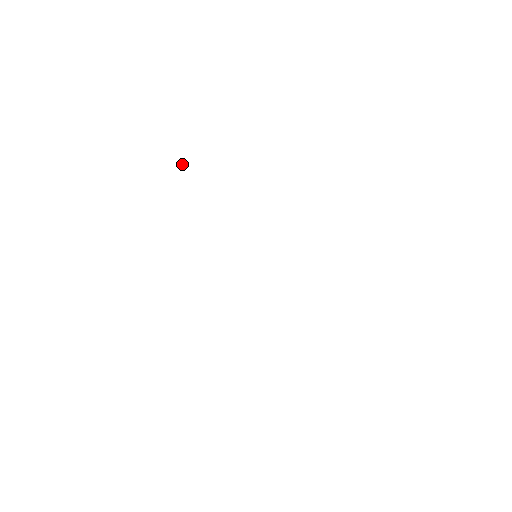
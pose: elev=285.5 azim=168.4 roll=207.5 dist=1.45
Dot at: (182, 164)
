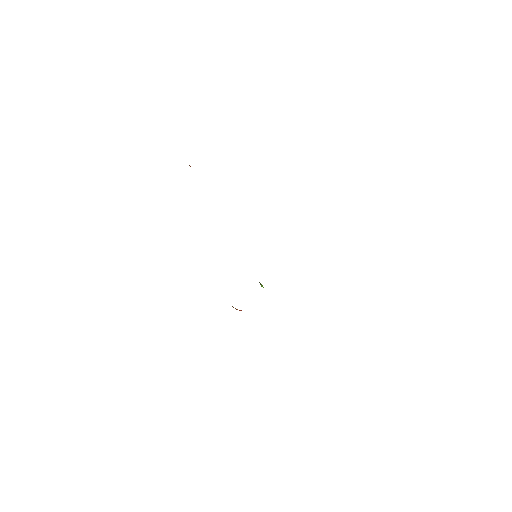
Dot at: (190, 166)
